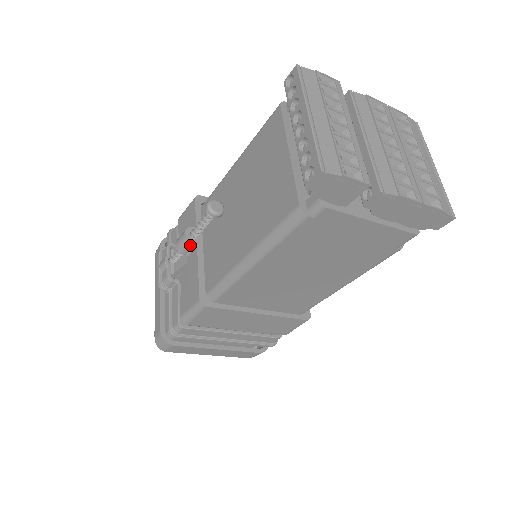
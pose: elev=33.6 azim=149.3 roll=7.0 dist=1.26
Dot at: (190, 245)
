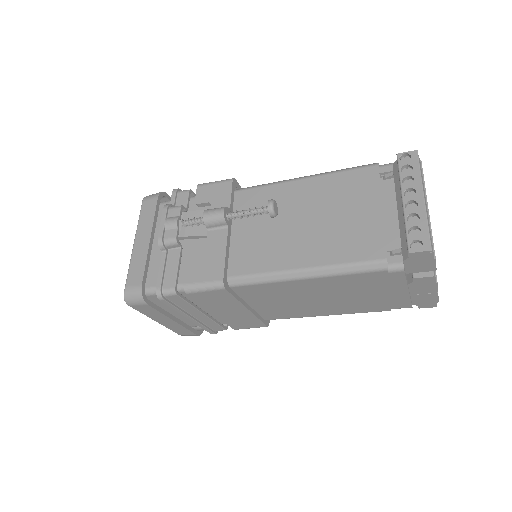
Dot at: (222, 223)
